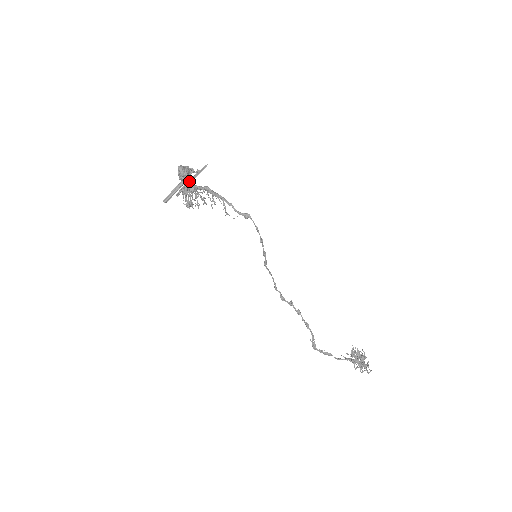
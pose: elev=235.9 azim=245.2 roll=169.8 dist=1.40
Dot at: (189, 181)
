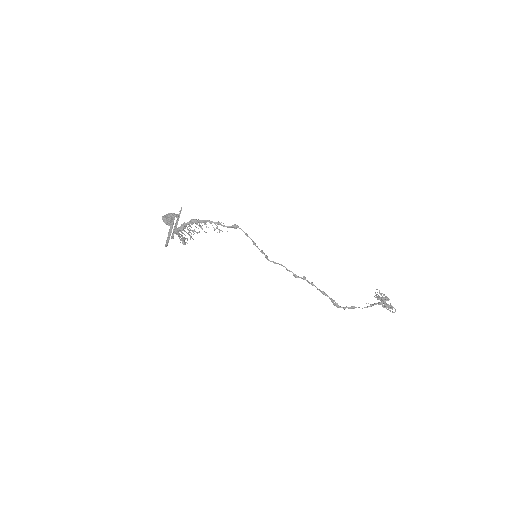
Dot at: (175, 225)
